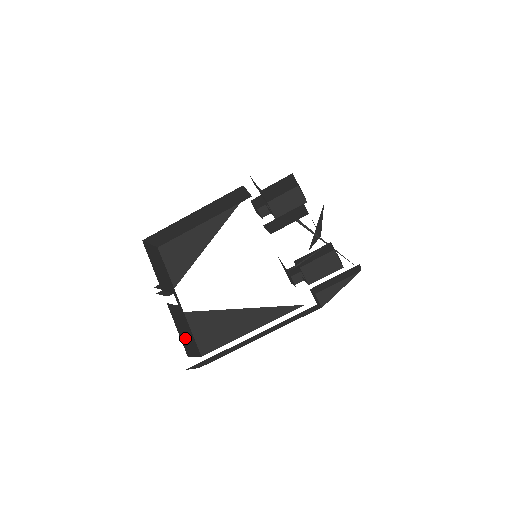
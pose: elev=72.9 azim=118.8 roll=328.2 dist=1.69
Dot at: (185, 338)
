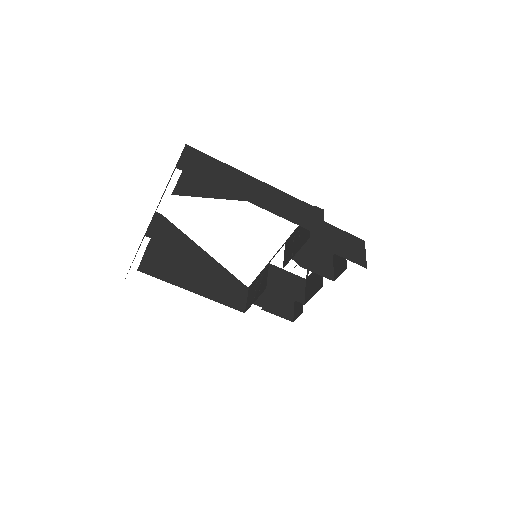
Dot at: occluded
